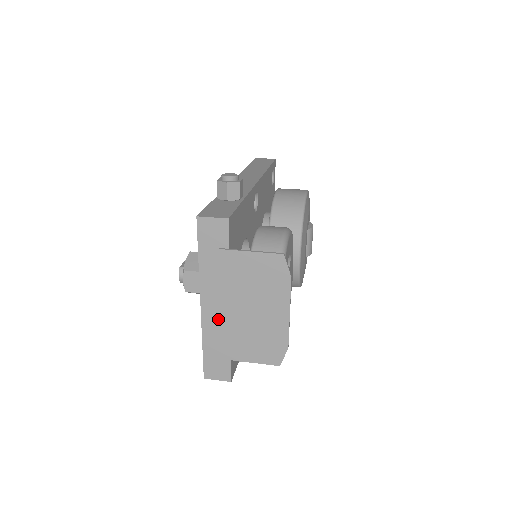
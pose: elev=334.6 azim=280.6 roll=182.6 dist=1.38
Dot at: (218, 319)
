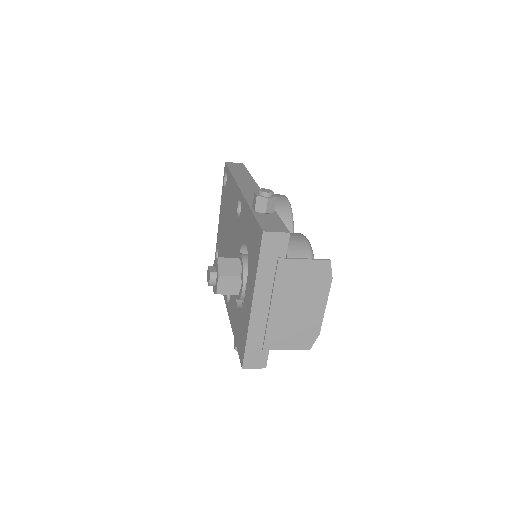
Dot at: (265, 317)
